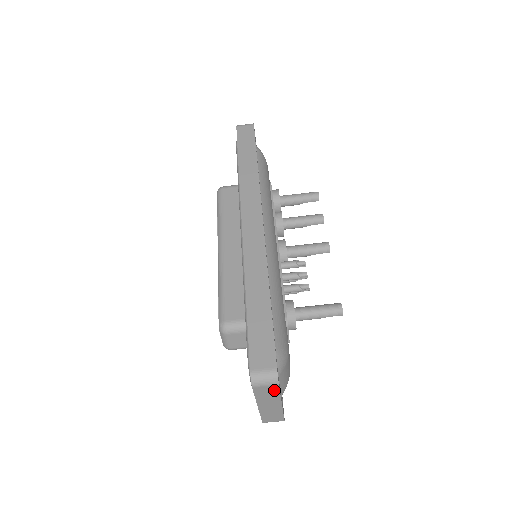
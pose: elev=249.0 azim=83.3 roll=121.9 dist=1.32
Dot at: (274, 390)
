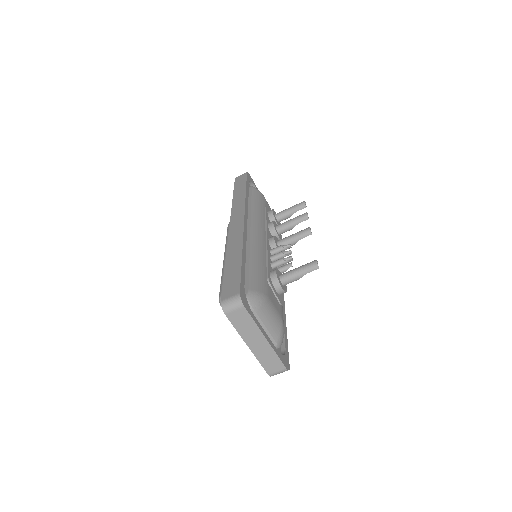
Dot at: (245, 316)
